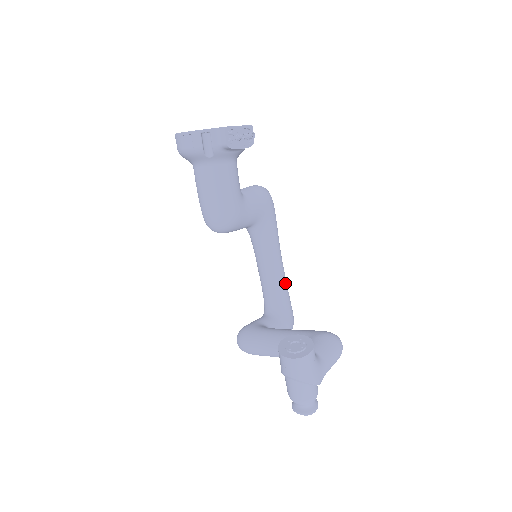
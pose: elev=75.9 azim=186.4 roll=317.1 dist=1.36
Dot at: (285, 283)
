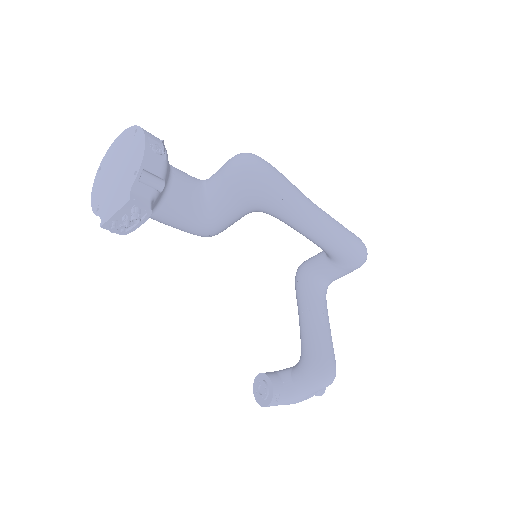
Dot at: (328, 242)
